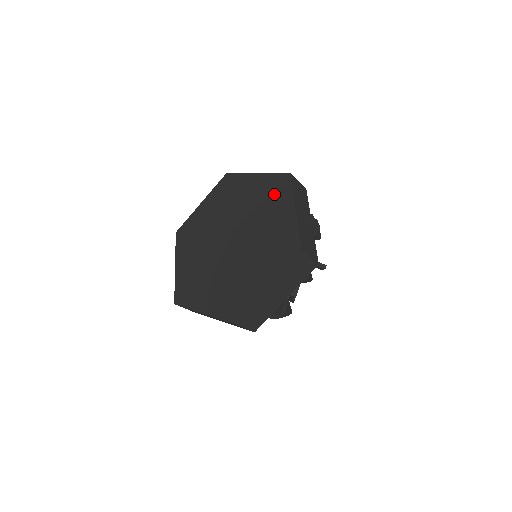
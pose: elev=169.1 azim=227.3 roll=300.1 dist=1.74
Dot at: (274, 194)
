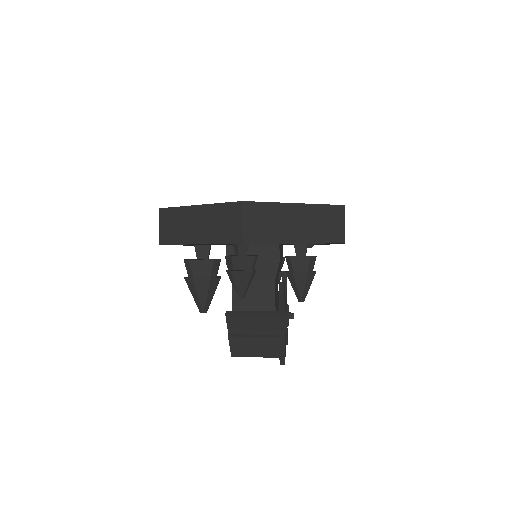
Dot at: occluded
